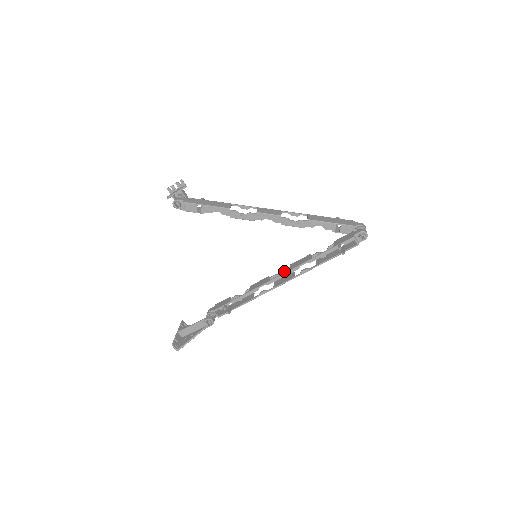
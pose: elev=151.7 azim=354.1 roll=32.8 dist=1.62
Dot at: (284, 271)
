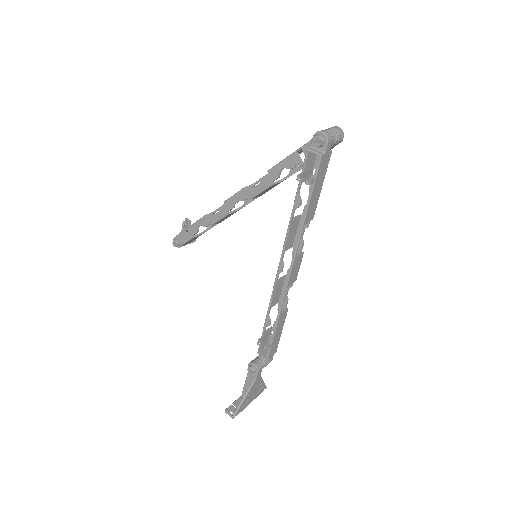
Dot at: occluded
